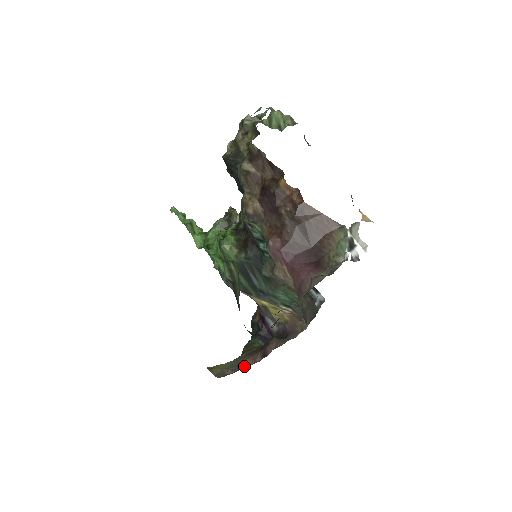
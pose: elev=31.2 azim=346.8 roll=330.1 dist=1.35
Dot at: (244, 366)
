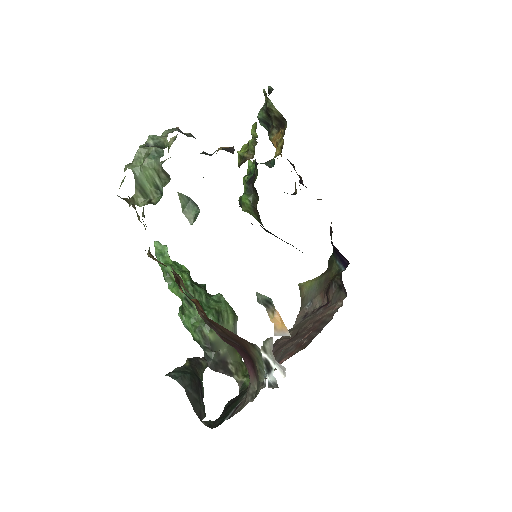
Dot at: (315, 305)
